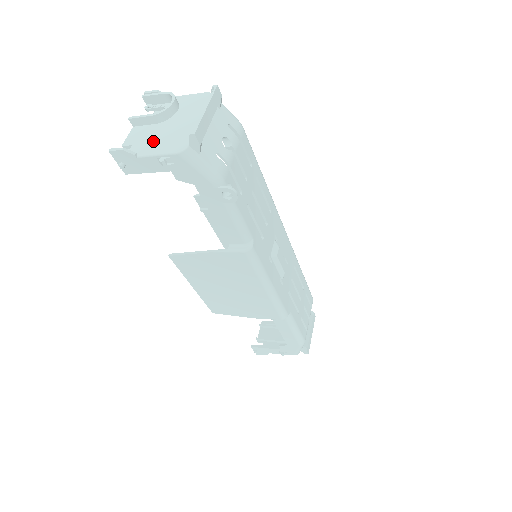
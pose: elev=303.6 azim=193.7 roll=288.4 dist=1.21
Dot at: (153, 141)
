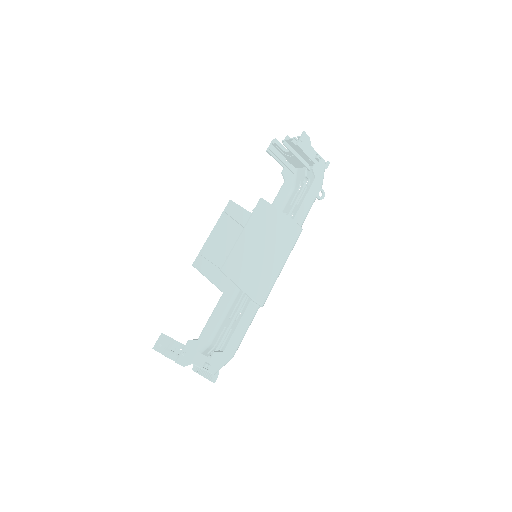
Dot at: occluded
